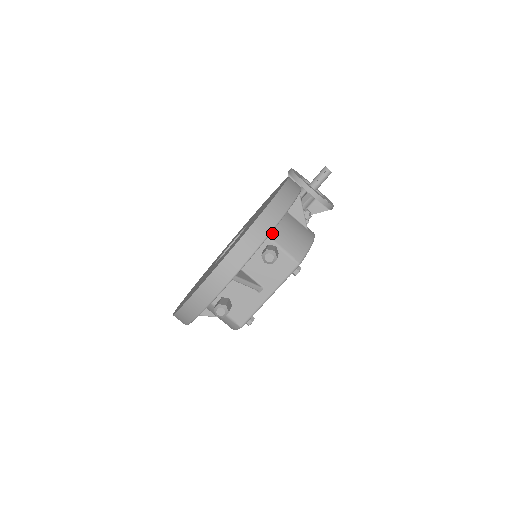
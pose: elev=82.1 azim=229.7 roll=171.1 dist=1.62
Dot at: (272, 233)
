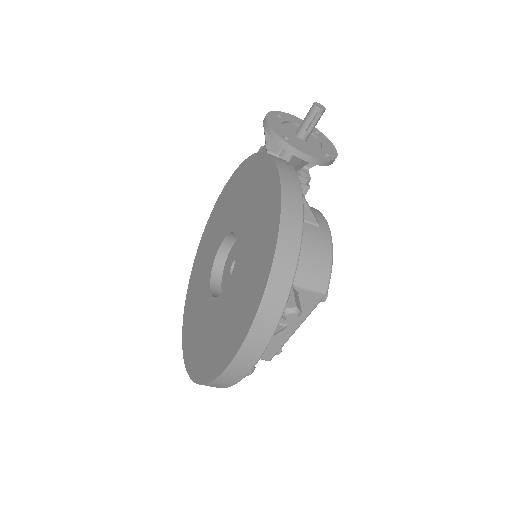
Dot at: occluded
